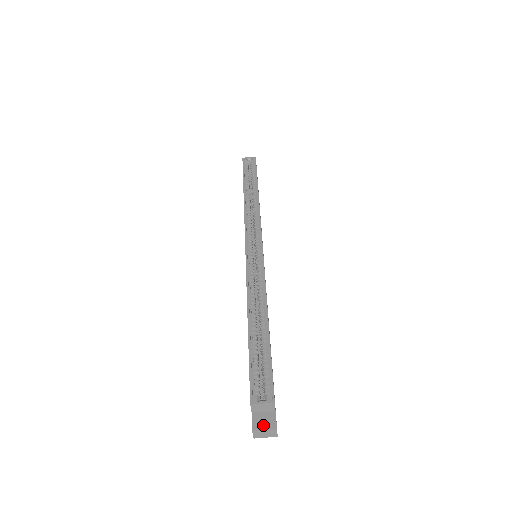
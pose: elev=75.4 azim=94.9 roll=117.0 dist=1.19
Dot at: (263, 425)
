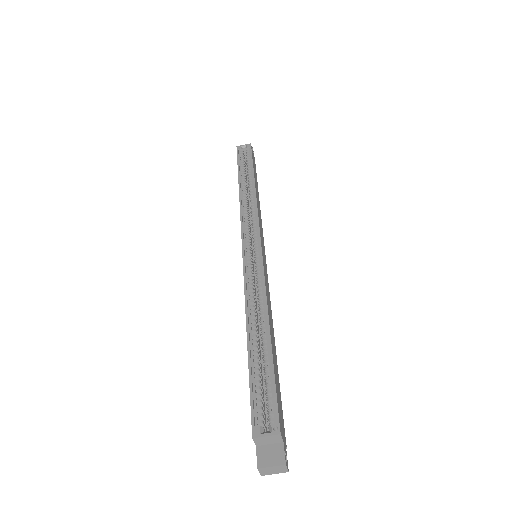
Dot at: (269, 461)
